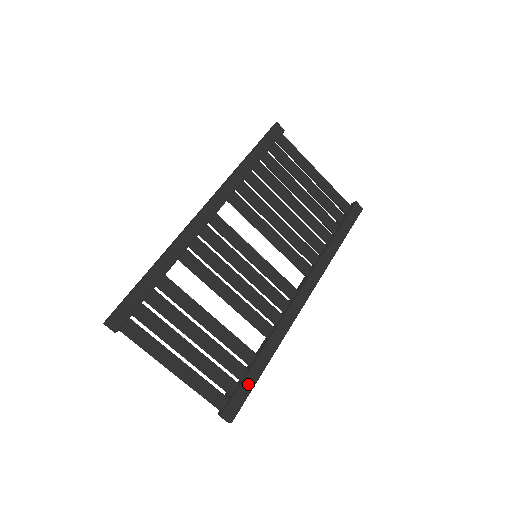
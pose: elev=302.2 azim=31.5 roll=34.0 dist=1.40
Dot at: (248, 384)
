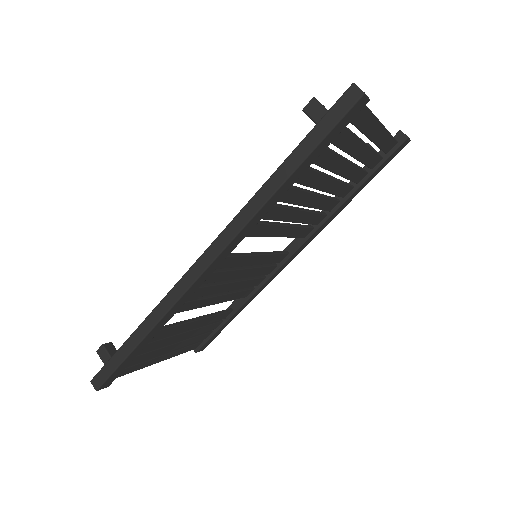
Dot at: (221, 330)
